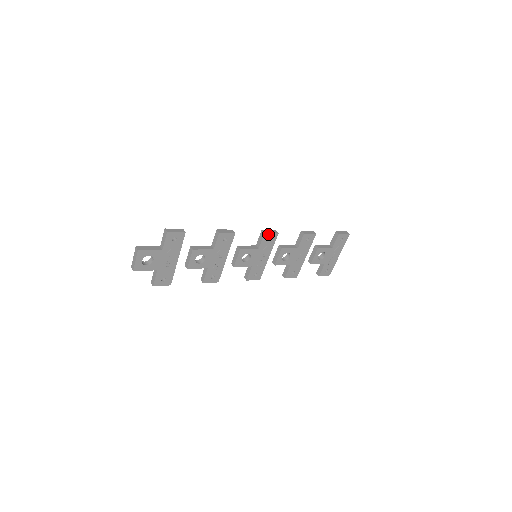
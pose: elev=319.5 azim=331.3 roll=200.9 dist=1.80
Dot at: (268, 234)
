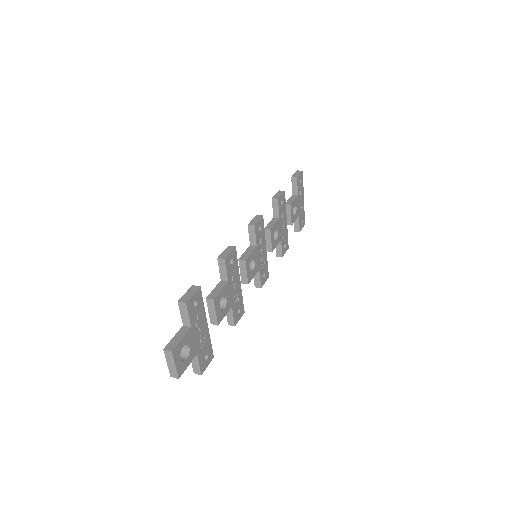
Dot at: (257, 224)
